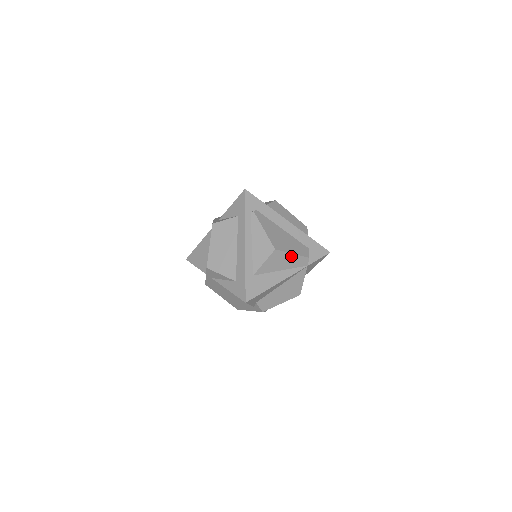
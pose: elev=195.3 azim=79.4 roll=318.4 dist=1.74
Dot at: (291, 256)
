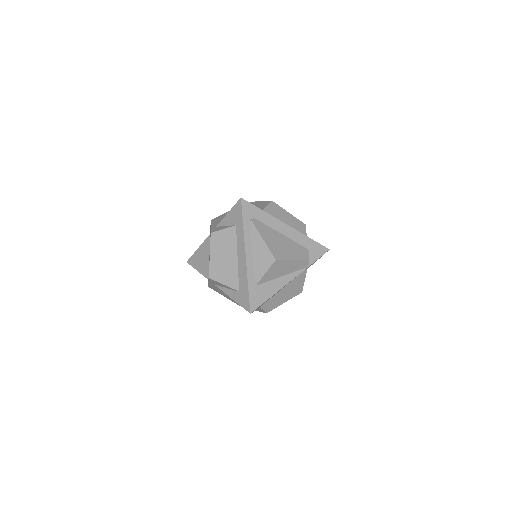
Dot at: (292, 262)
